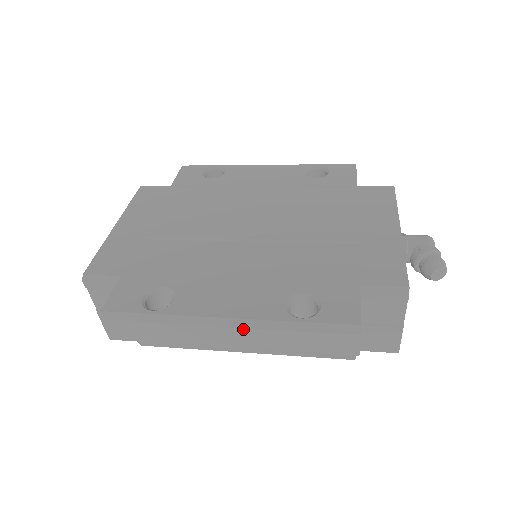
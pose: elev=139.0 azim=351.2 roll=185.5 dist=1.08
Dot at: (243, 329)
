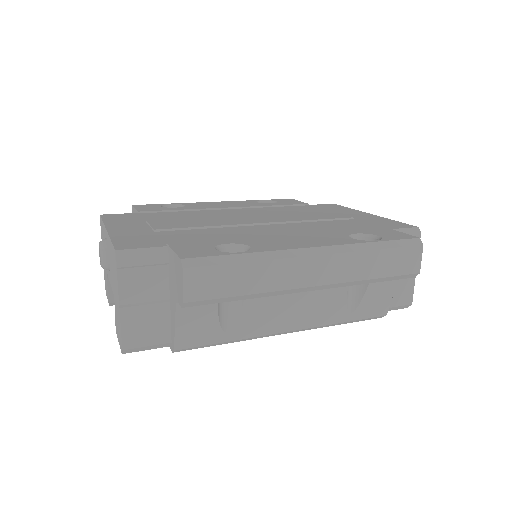
Dot at: (334, 255)
